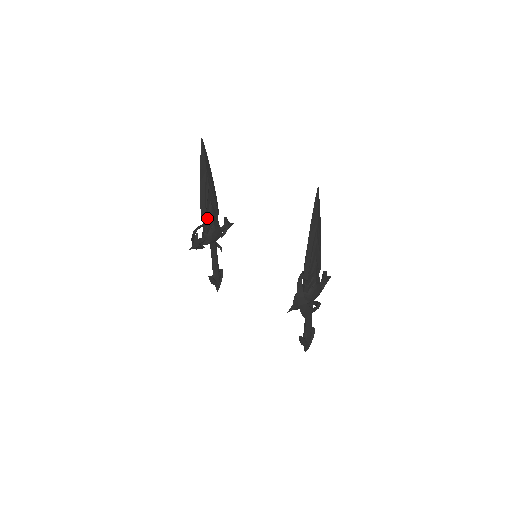
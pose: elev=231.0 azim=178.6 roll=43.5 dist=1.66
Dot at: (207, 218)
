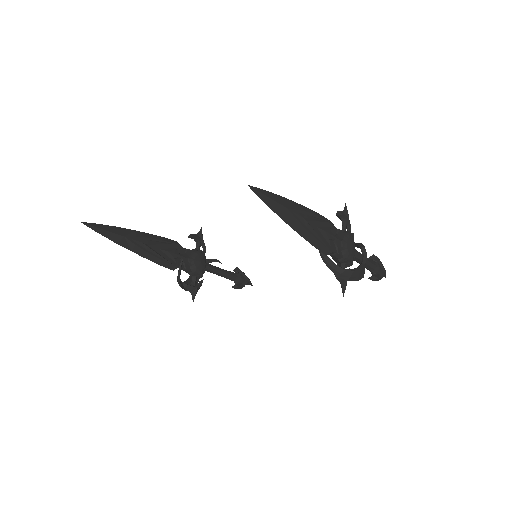
Dot at: (176, 263)
